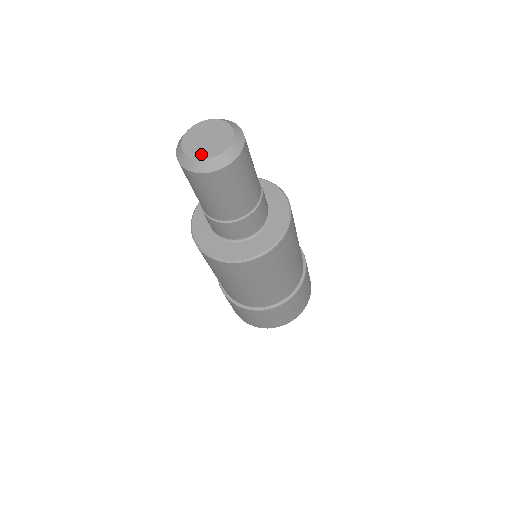
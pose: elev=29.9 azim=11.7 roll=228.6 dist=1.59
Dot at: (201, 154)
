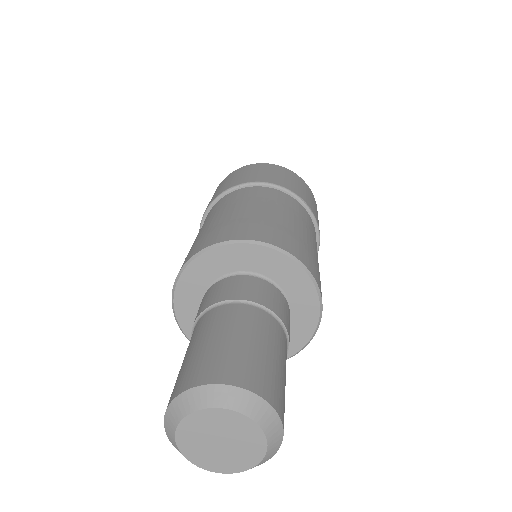
Dot at: (189, 448)
